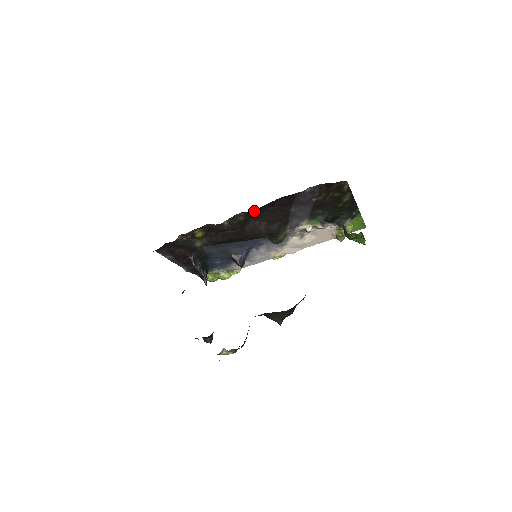
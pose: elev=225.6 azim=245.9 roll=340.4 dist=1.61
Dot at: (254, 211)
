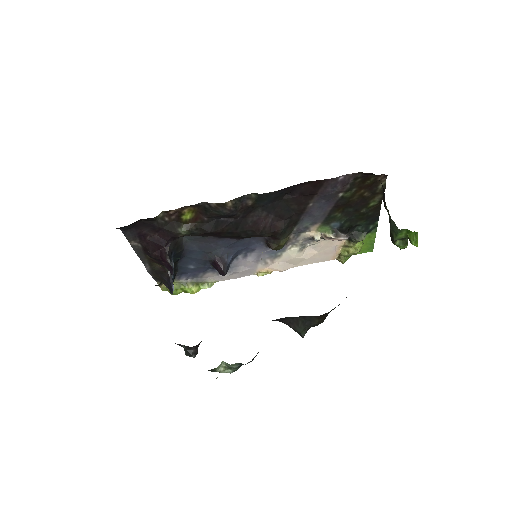
Dot at: (269, 194)
